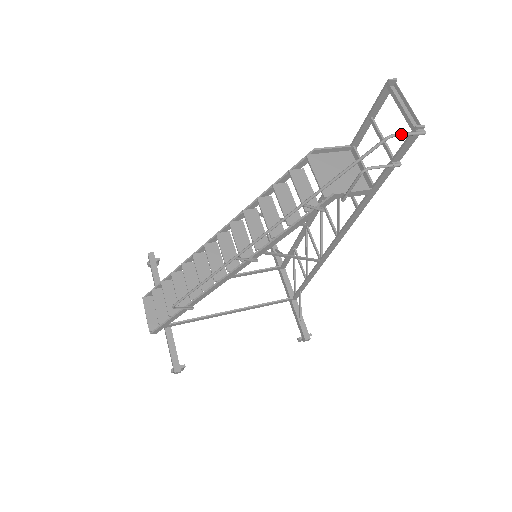
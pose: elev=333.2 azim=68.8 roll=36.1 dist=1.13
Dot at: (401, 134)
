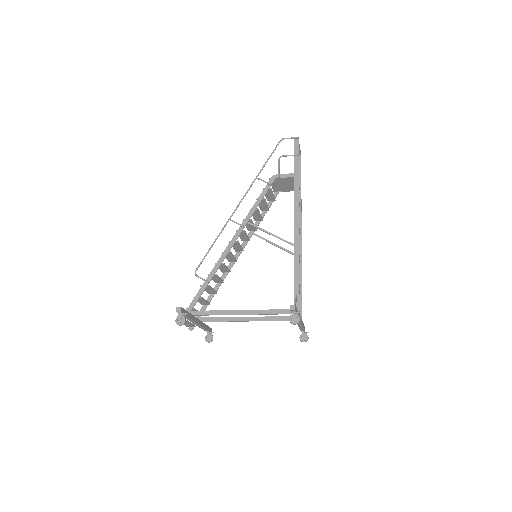
Dot at: (286, 138)
